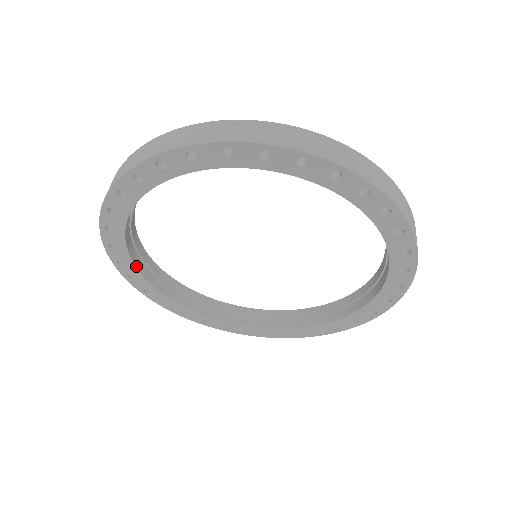
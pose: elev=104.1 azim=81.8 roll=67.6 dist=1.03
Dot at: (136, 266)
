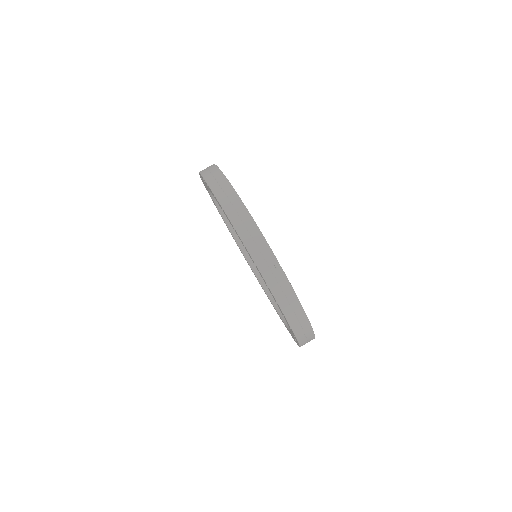
Dot at: occluded
